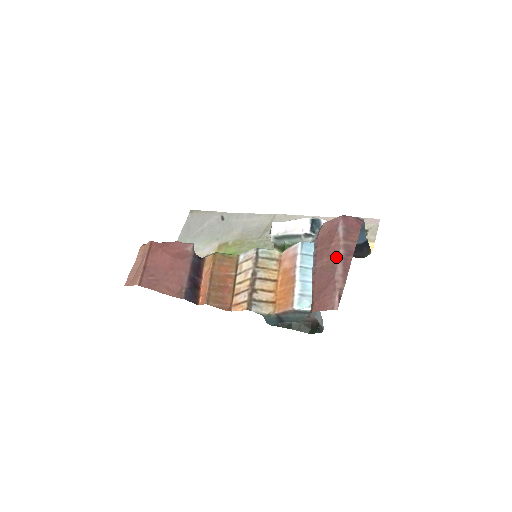
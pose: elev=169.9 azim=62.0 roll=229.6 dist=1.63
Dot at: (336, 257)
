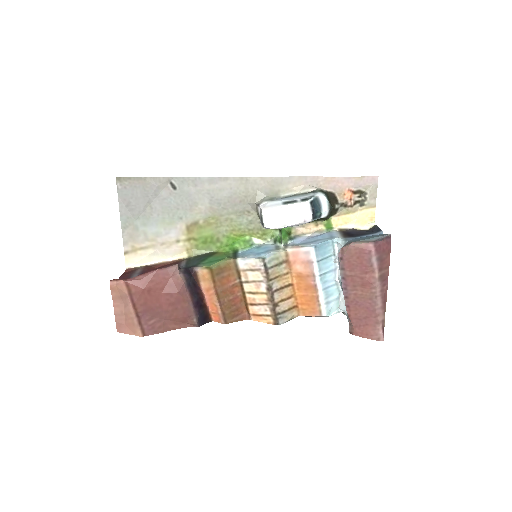
Dot at: (373, 290)
